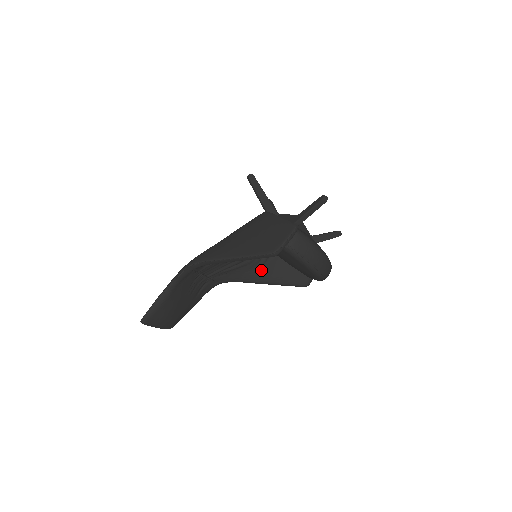
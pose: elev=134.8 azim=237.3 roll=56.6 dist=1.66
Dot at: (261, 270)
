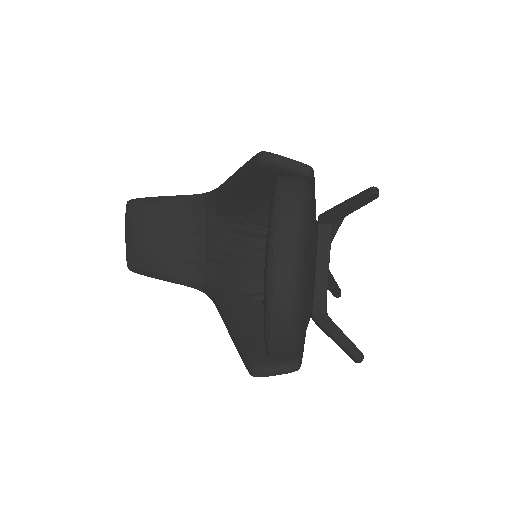
Dot at: (244, 303)
